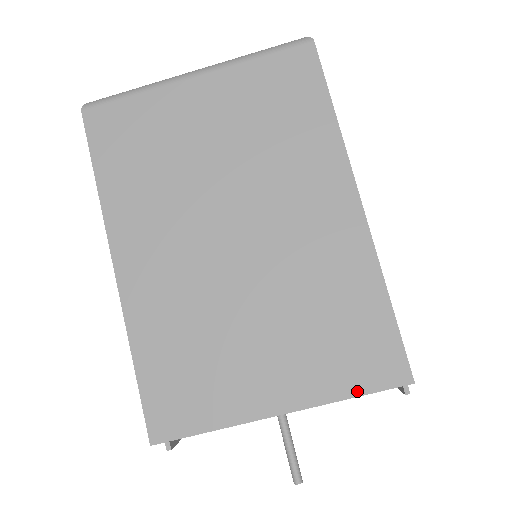
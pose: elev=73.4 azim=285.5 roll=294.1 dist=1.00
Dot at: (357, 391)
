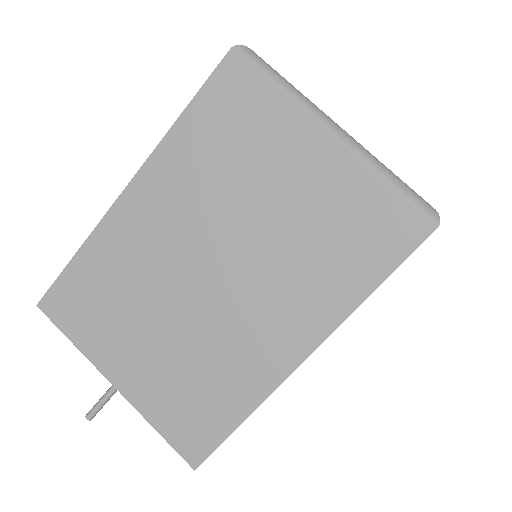
Dot at: (163, 432)
